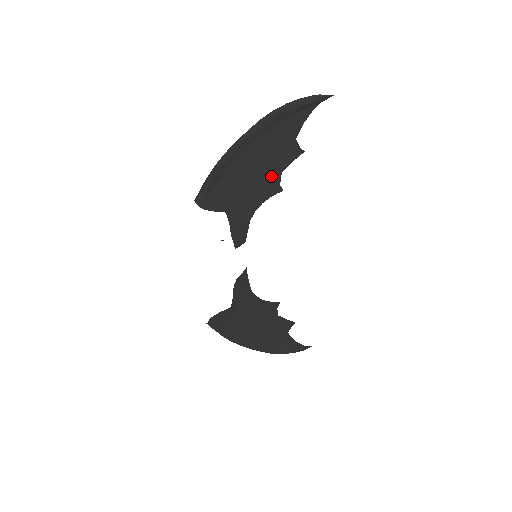
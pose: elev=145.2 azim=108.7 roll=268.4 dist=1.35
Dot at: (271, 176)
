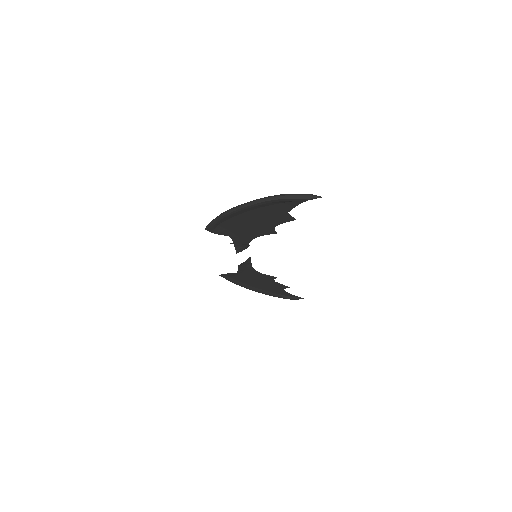
Dot at: (267, 226)
